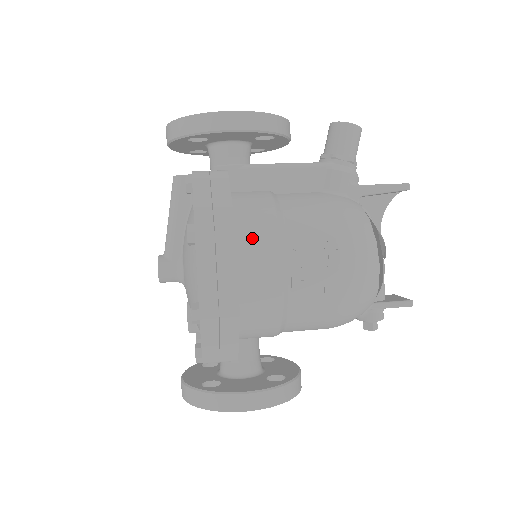
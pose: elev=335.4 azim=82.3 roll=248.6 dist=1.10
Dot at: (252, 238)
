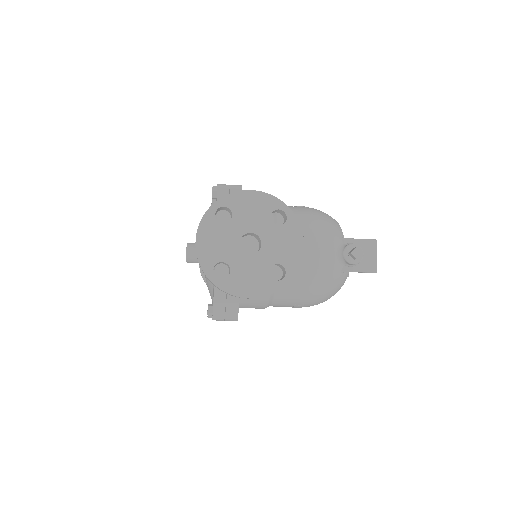
Dot at: occluded
